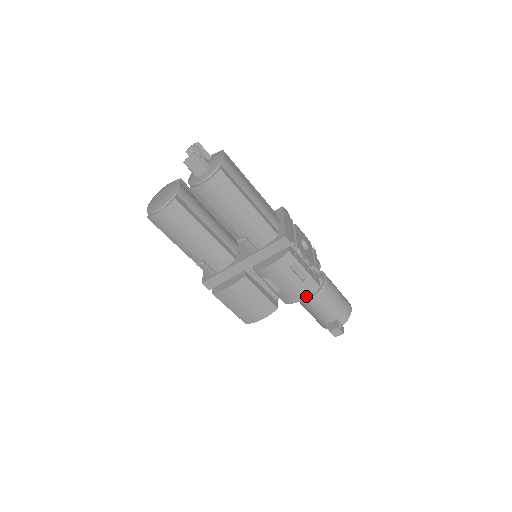
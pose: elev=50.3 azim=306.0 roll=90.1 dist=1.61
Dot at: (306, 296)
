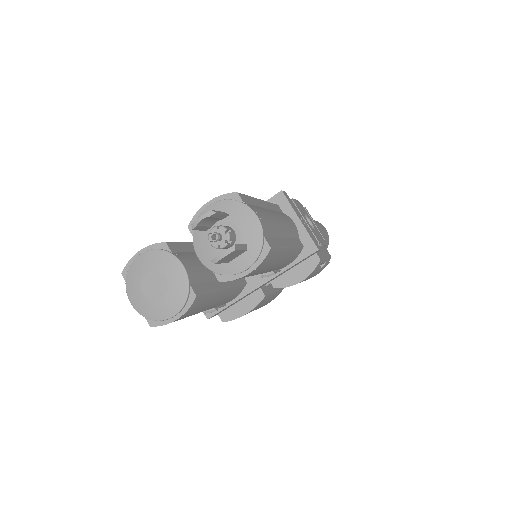
Dot at: occluded
